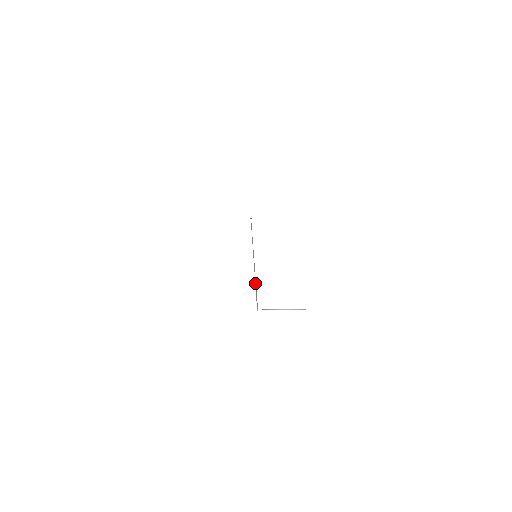
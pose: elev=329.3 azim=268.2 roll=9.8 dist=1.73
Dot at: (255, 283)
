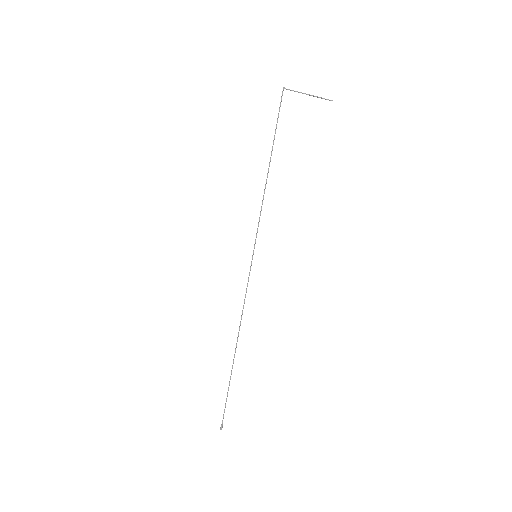
Dot at: occluded
